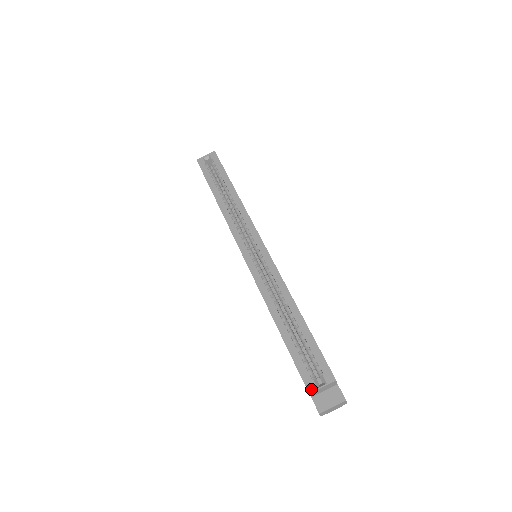
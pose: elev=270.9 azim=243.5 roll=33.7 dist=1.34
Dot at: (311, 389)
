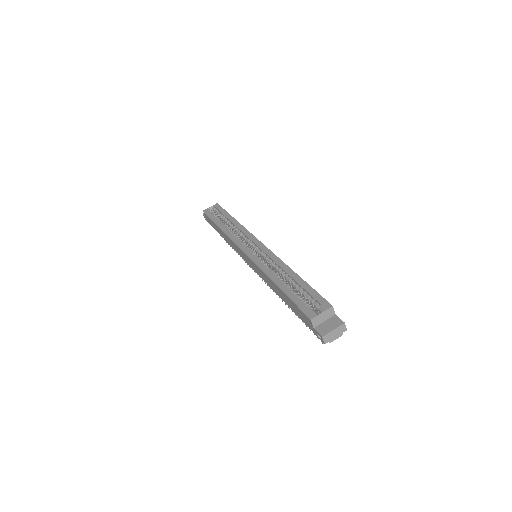
Dot at: (312, 316)
